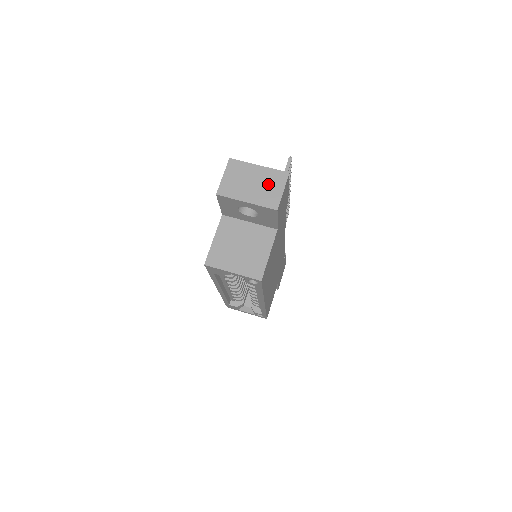
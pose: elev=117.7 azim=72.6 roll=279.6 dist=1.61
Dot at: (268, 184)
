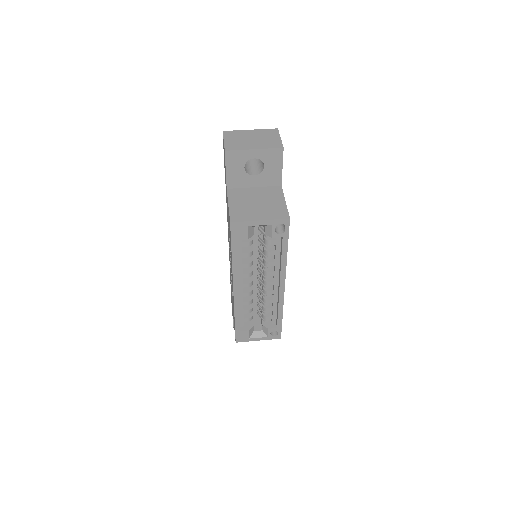
Dot at: (265, 137)
